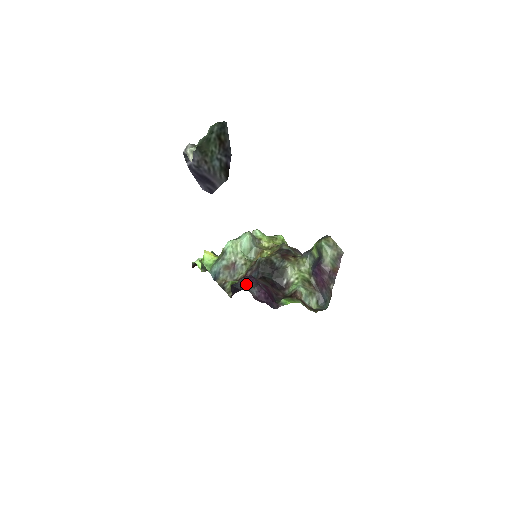
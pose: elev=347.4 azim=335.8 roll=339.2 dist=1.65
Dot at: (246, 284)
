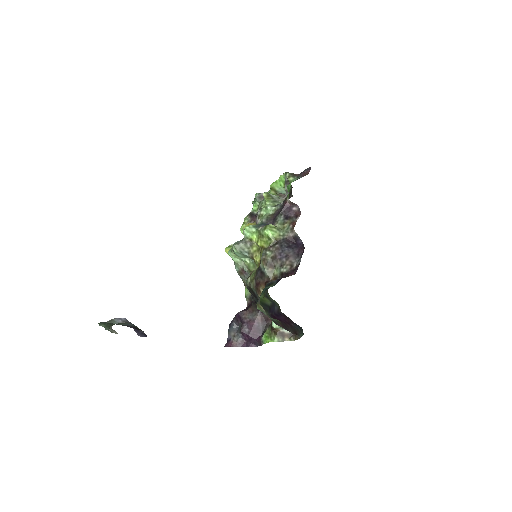
Dot at: (238, 322)
